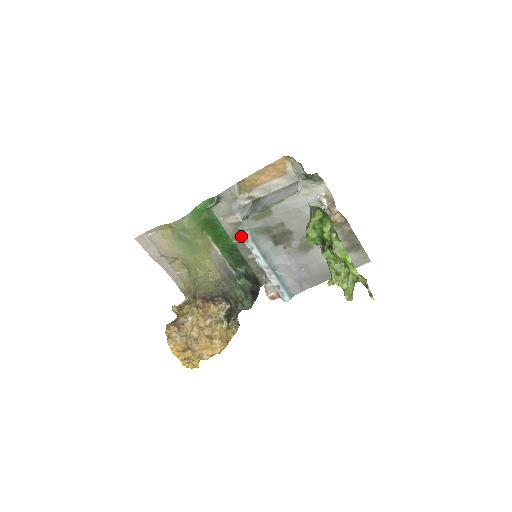
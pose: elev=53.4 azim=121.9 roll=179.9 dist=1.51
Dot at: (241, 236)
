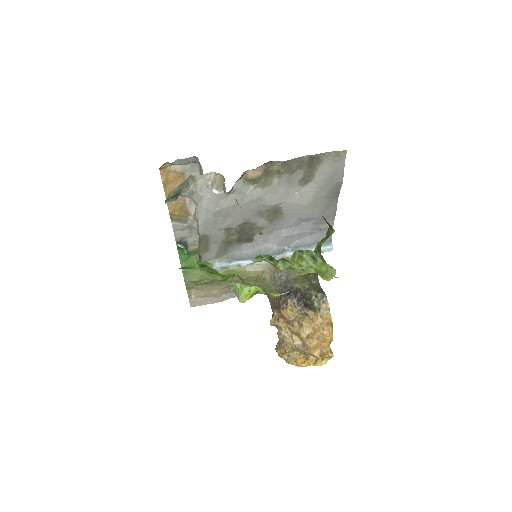
Dot at: occluded
